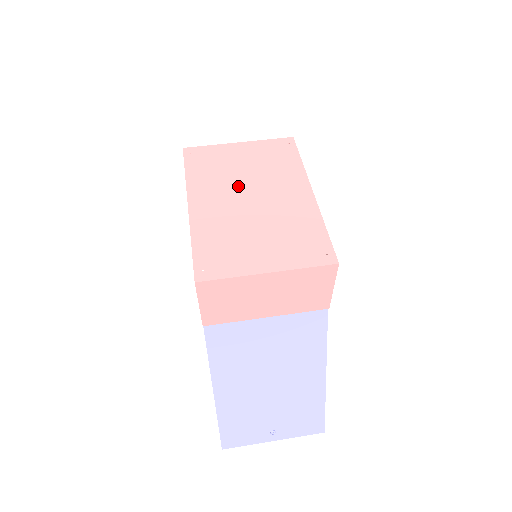
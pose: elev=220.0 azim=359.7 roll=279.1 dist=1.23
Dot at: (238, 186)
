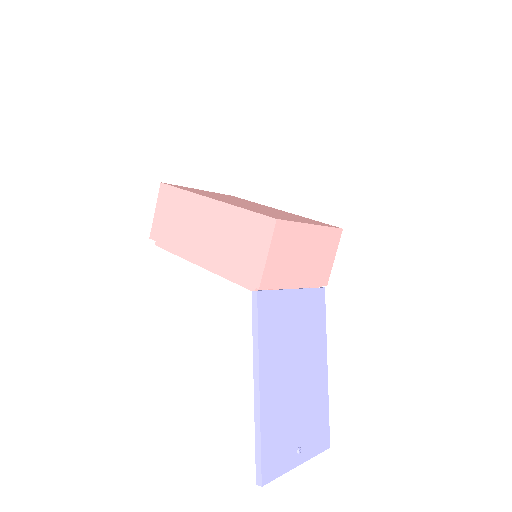
Dot at: (232, 200)
